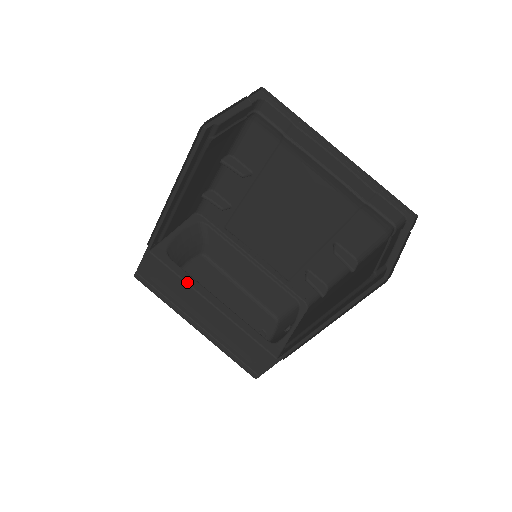
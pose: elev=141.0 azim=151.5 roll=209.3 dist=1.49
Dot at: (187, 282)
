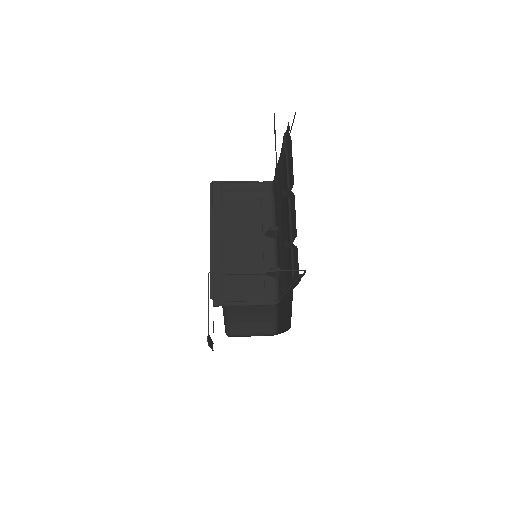
Dot at: occluded
